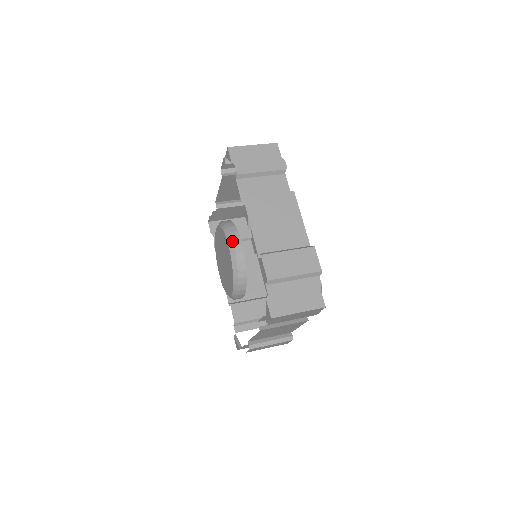
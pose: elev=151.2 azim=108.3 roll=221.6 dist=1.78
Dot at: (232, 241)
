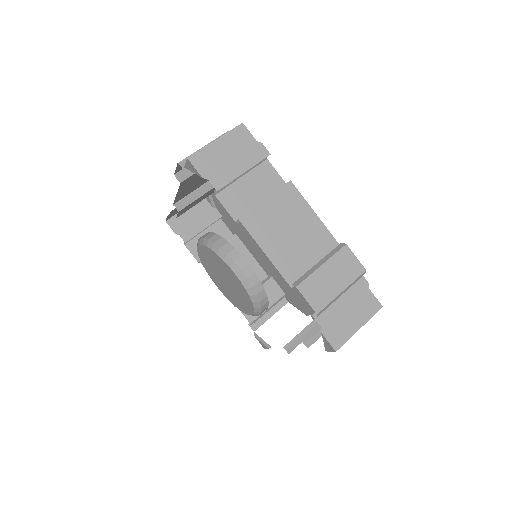
Dot at: (236, 265)
